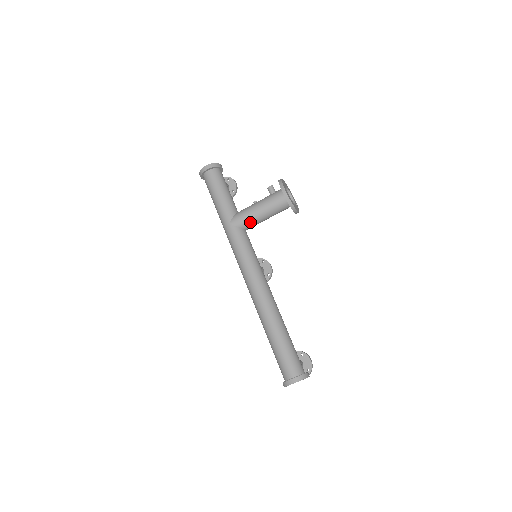
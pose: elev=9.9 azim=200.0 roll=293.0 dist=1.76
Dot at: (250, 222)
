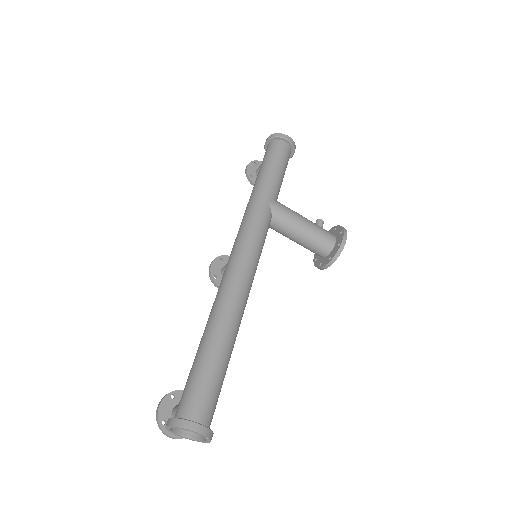
Dot at: (285, 223)
